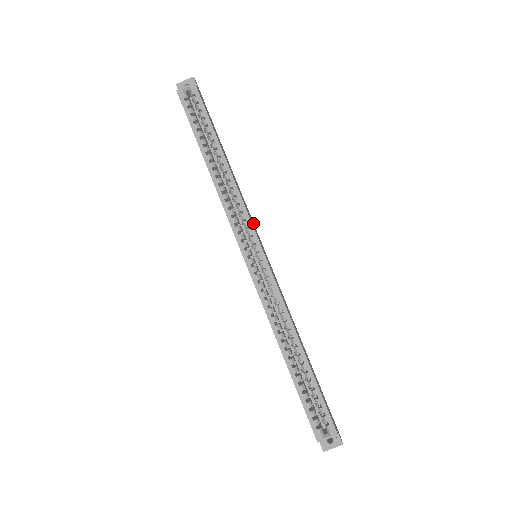
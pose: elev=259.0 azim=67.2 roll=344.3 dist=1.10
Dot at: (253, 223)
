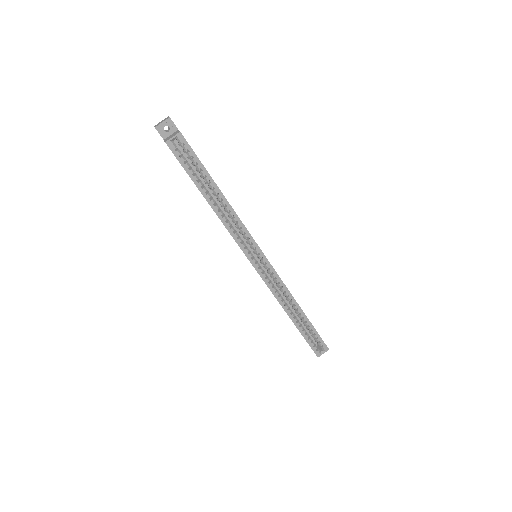
Dot at: occluded
